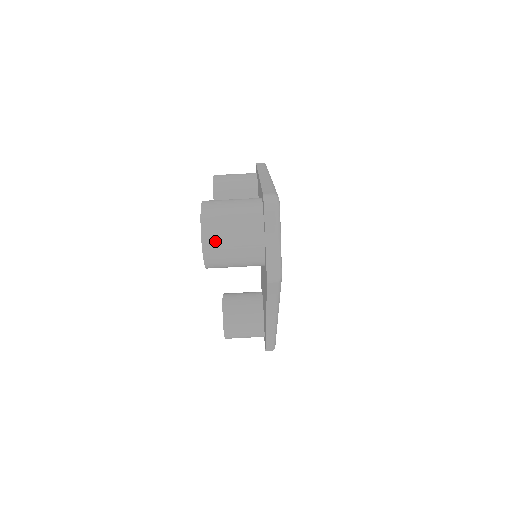
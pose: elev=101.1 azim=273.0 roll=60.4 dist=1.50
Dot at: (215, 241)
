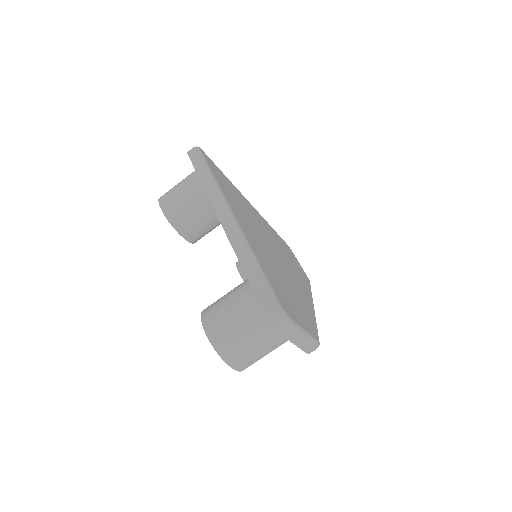
Dot at: (245, 362)
